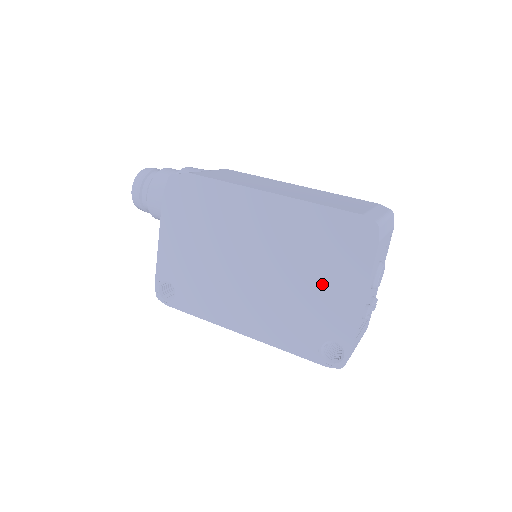
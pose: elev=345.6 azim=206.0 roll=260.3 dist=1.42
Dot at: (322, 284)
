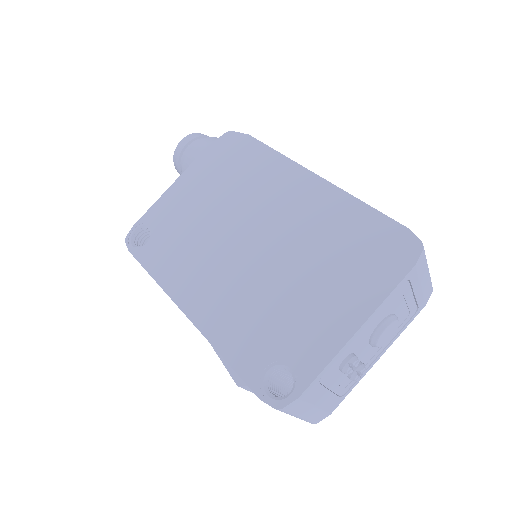
Dot at: (318, 290)
